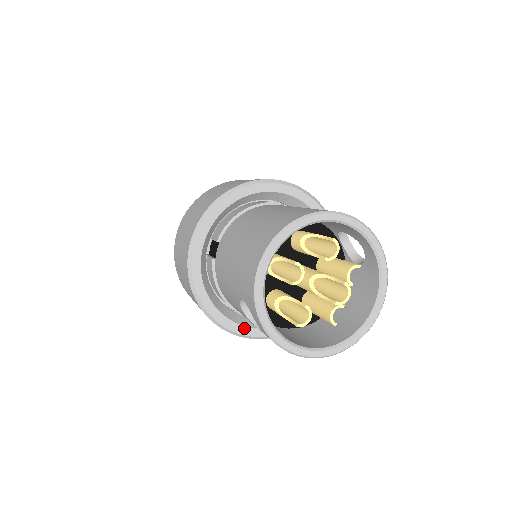
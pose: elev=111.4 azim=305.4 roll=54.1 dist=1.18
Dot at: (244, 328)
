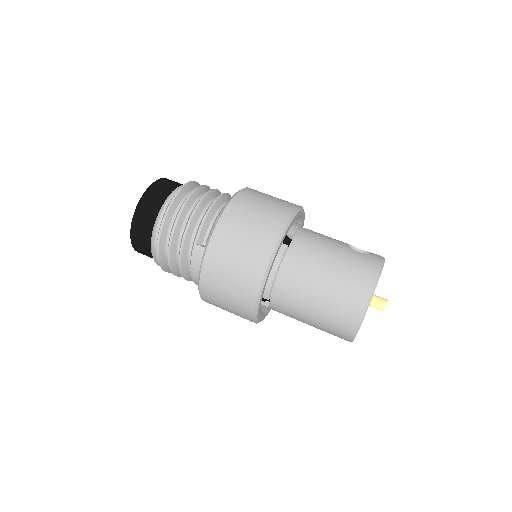
Dot at: occluded
